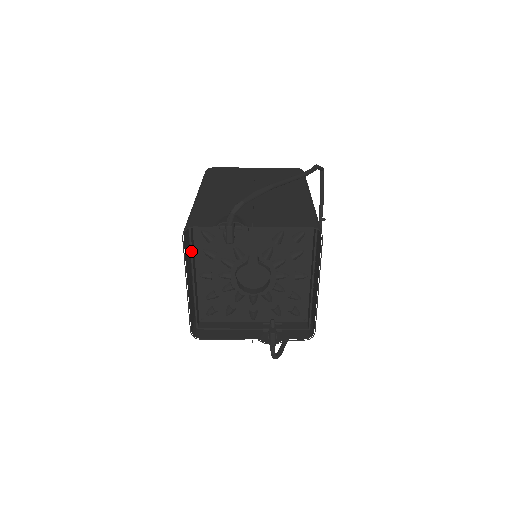
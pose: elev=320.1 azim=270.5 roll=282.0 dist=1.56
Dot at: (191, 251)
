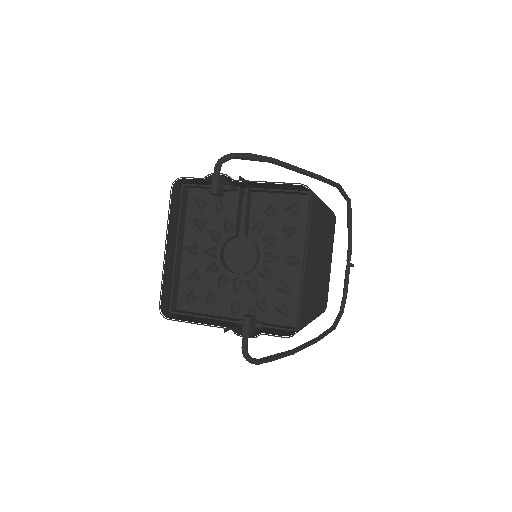
Dot at: (179, 213)
